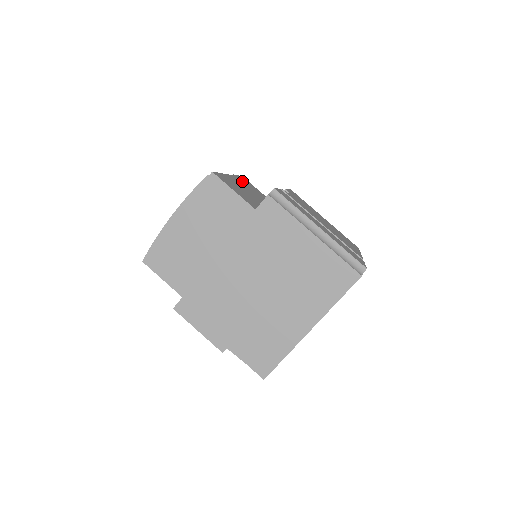
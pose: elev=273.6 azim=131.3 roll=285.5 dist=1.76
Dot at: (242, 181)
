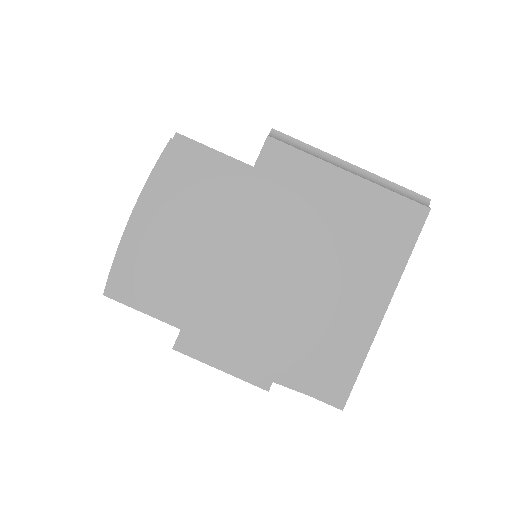
Dot at: occluded
